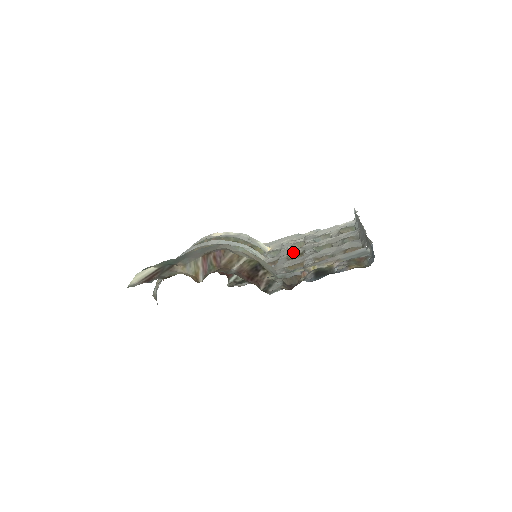
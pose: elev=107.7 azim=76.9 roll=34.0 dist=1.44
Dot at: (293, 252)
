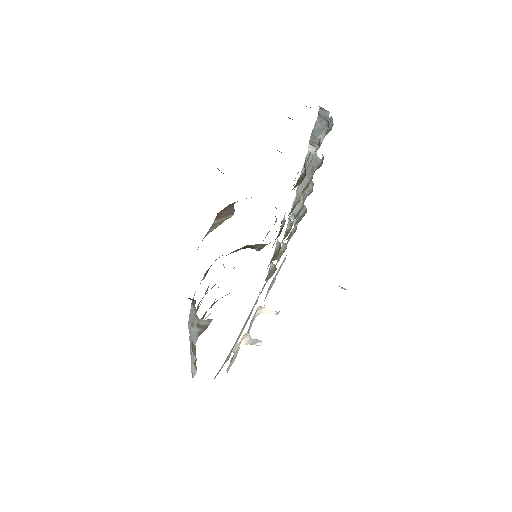
Dot at: occluded
